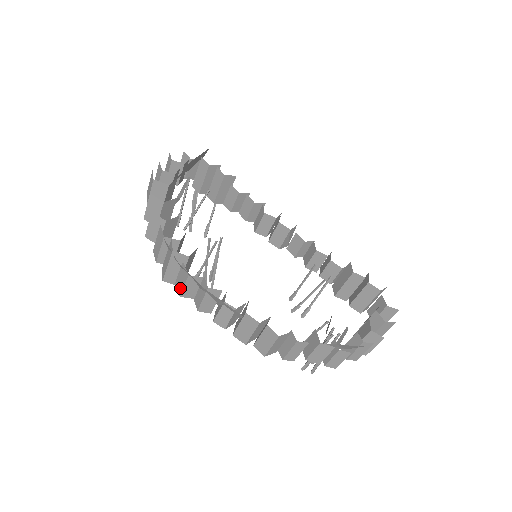
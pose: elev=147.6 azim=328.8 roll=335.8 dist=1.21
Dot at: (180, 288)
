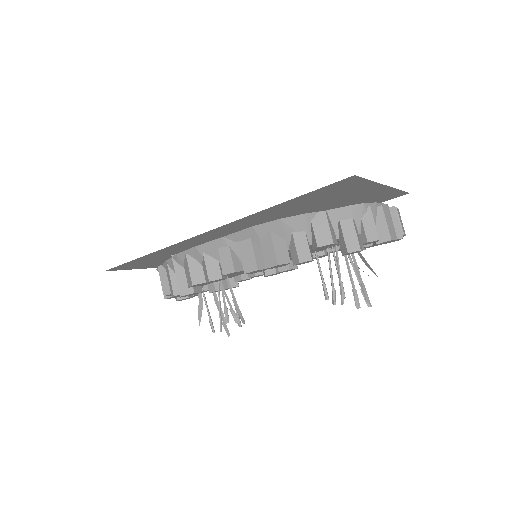
Dot at: (189, 279)
